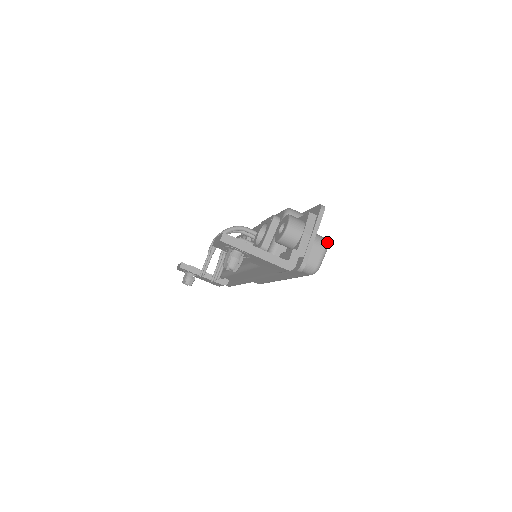
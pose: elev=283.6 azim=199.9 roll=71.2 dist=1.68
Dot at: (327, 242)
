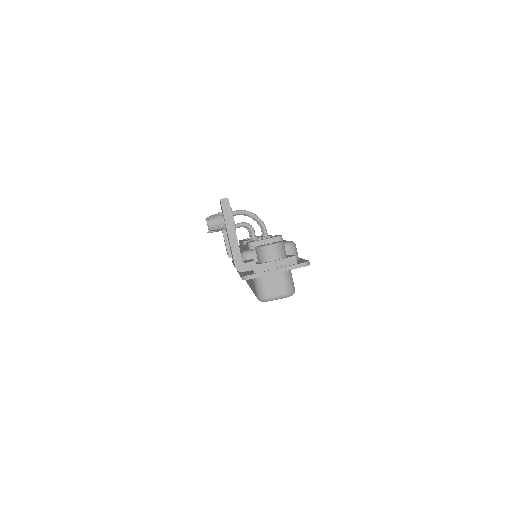
Dot at: (292, 293)
